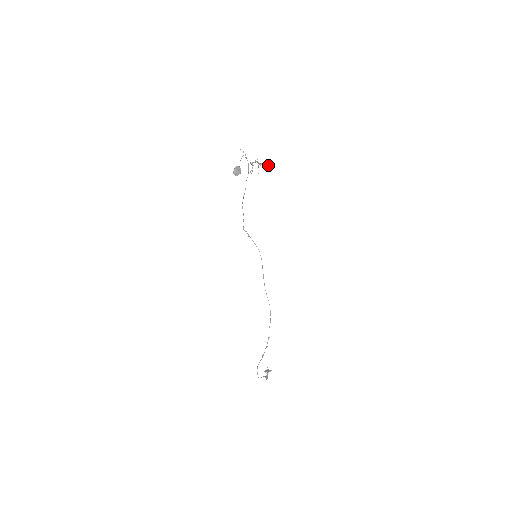
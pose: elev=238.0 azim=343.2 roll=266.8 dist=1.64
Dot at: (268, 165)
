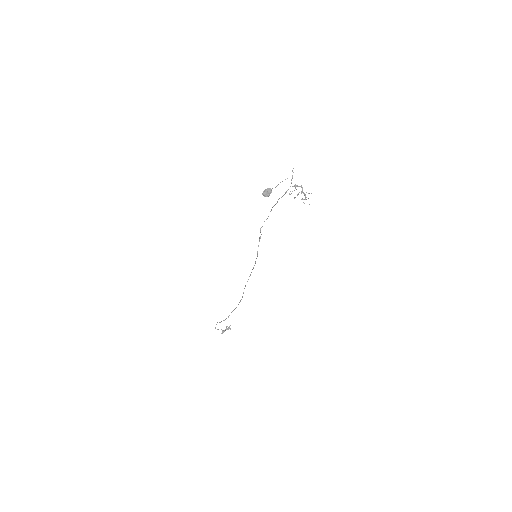
Dot at: (308, 198)
